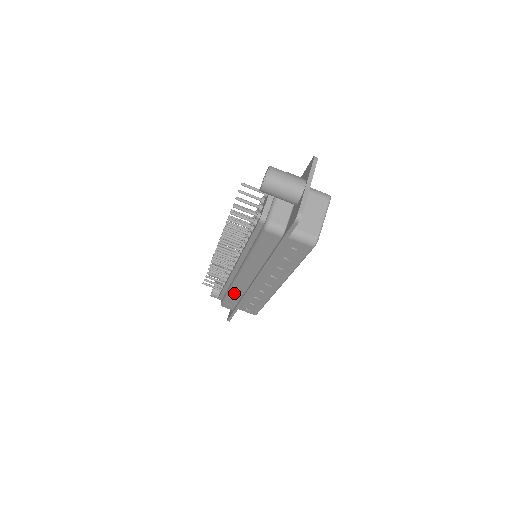
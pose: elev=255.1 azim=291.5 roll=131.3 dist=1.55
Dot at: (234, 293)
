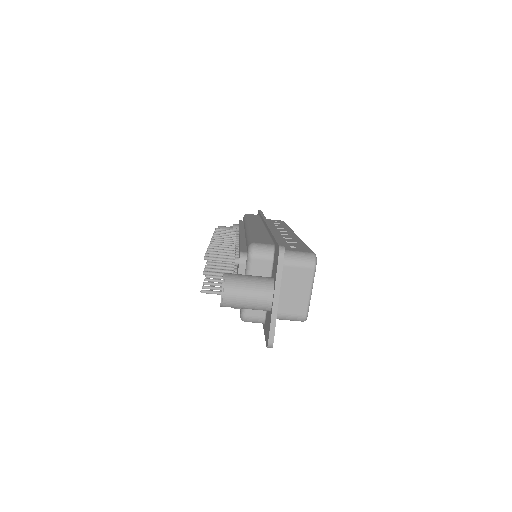
Dot at: occluded
